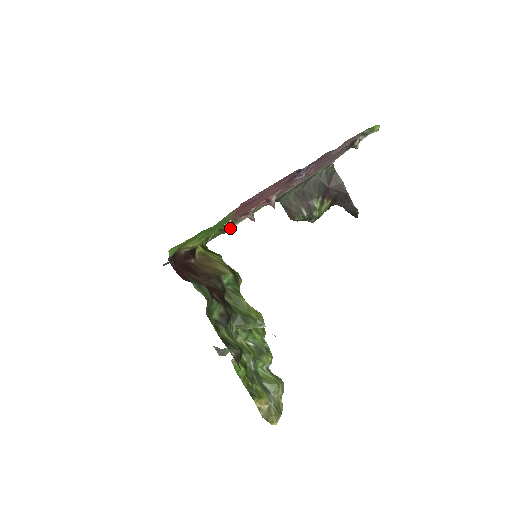
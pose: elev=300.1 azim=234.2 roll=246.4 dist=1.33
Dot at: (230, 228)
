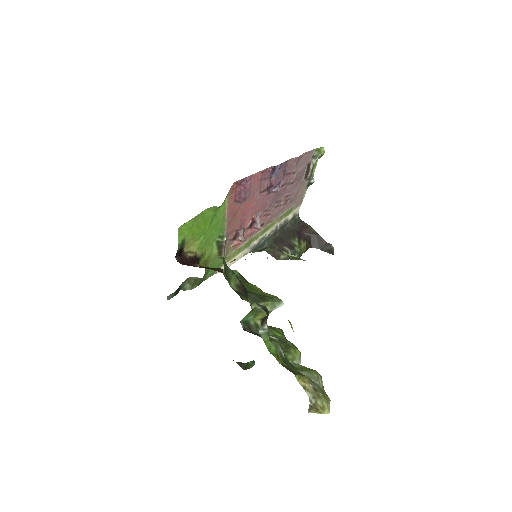
Dot at: occluded
